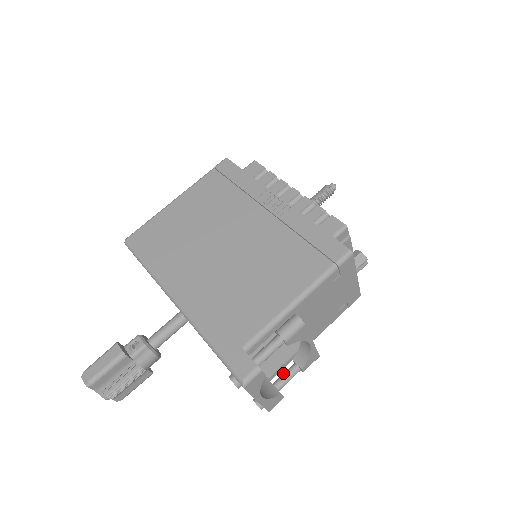
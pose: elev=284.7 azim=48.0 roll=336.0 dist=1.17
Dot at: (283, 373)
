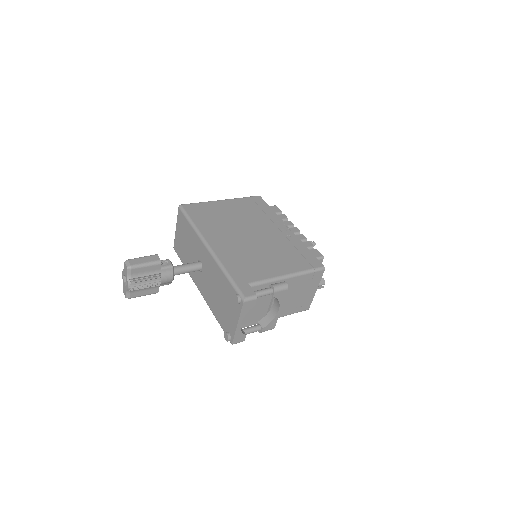
Dot at: occluded
